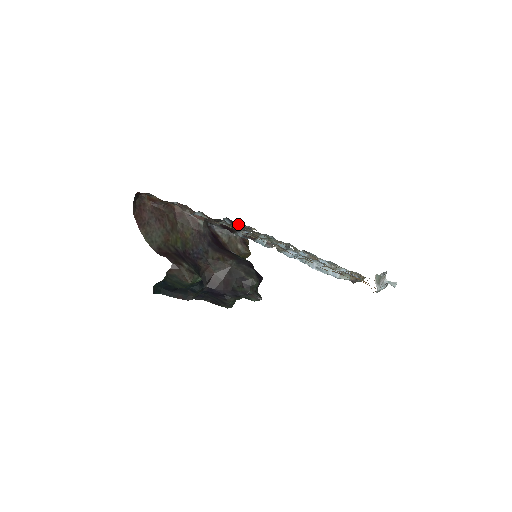
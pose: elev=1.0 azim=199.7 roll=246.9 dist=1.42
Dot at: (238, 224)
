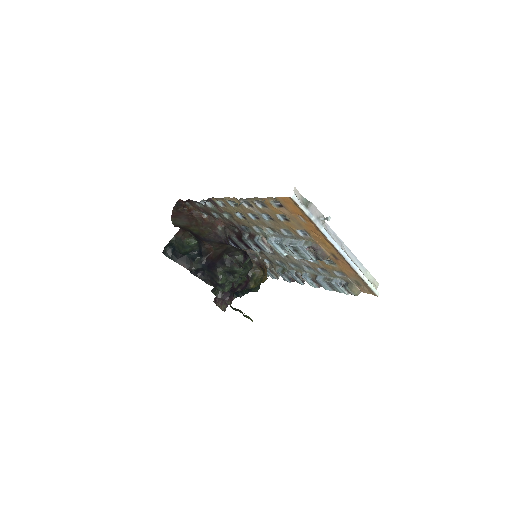
Dot at: (258, 252)
